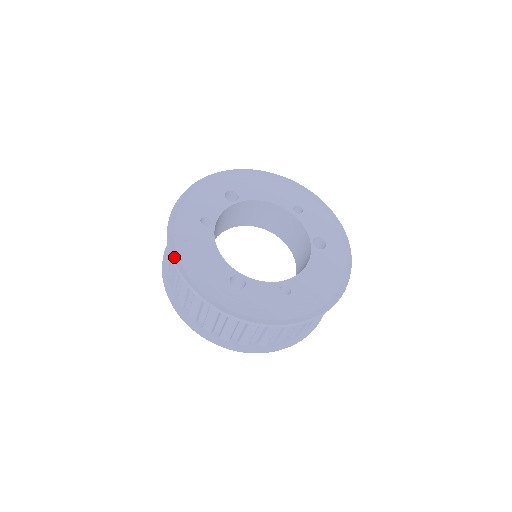
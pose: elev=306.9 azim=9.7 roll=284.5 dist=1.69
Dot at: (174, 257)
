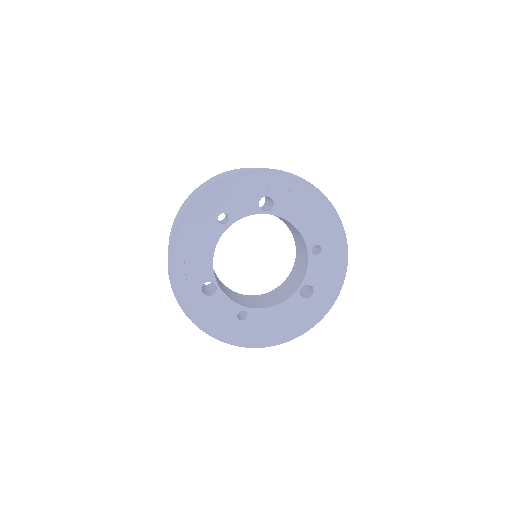
Dot at: (173, 240)
